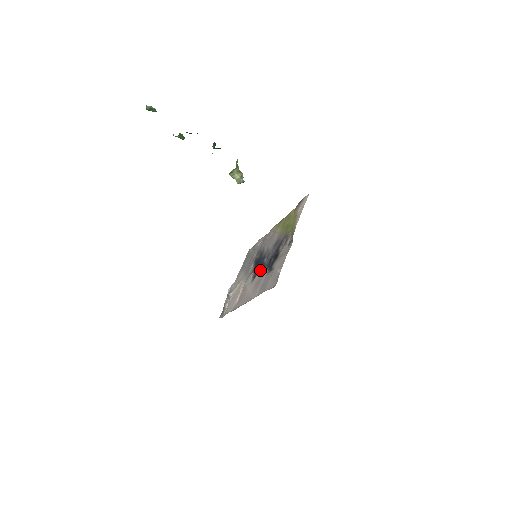
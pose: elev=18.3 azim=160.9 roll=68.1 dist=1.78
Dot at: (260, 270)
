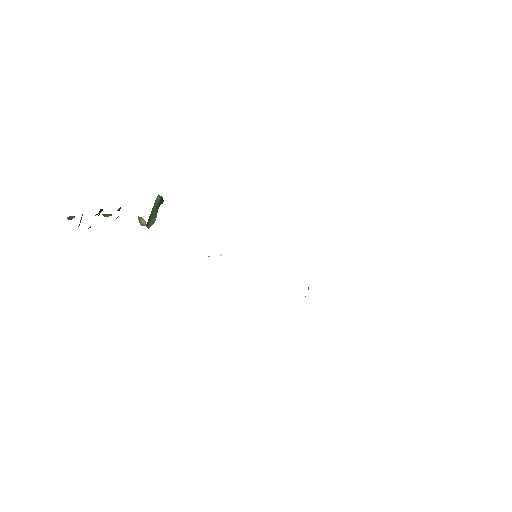
Dot at: occluded
